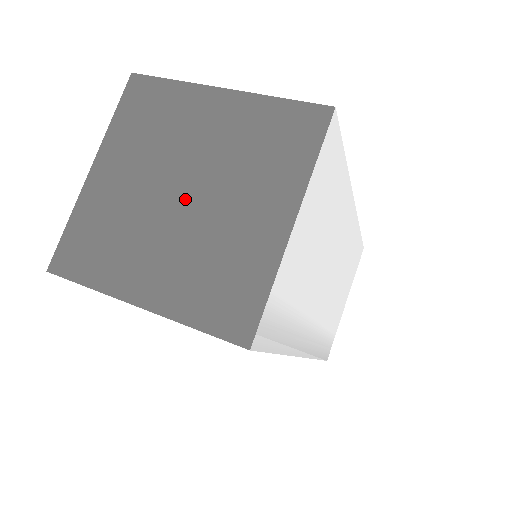
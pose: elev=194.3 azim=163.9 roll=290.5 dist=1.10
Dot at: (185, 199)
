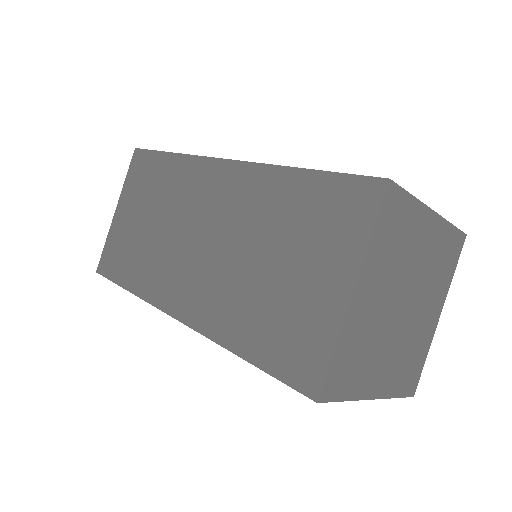
Dot at: (404, 310)
